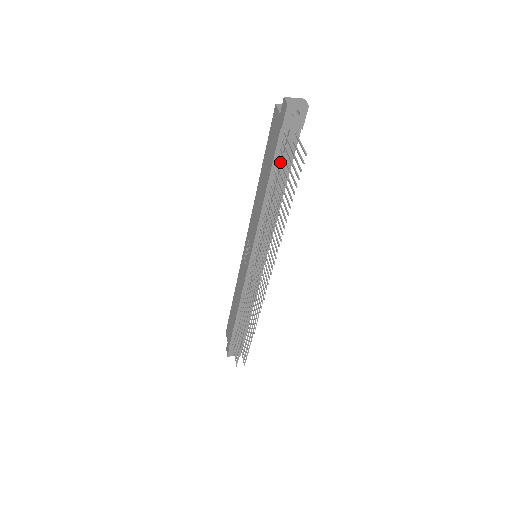
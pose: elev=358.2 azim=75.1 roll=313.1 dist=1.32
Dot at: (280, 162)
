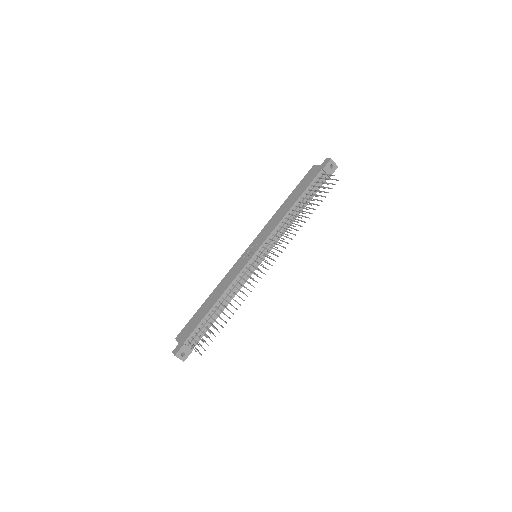
Dot at: (315, 186)
